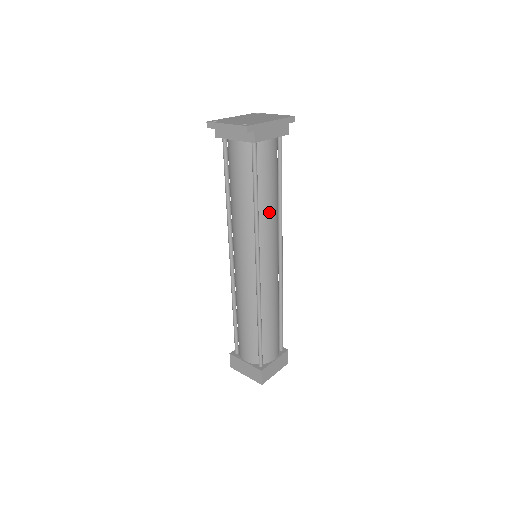
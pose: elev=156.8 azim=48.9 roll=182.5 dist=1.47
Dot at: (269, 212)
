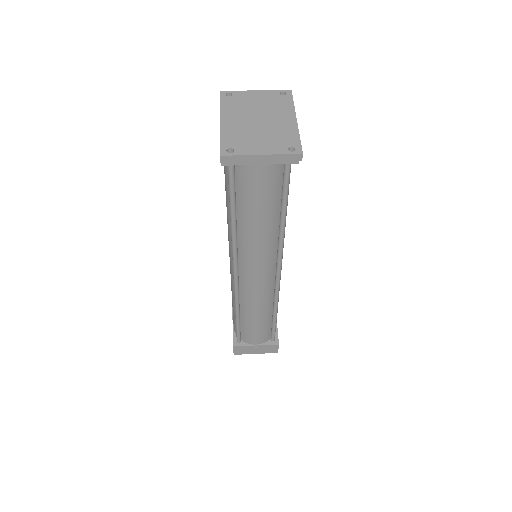
Dot at: occluded
